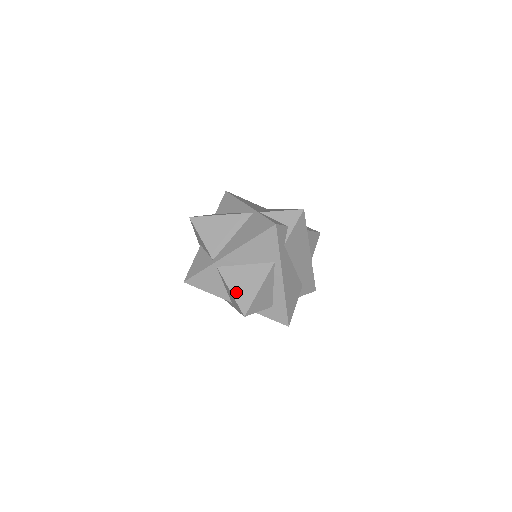
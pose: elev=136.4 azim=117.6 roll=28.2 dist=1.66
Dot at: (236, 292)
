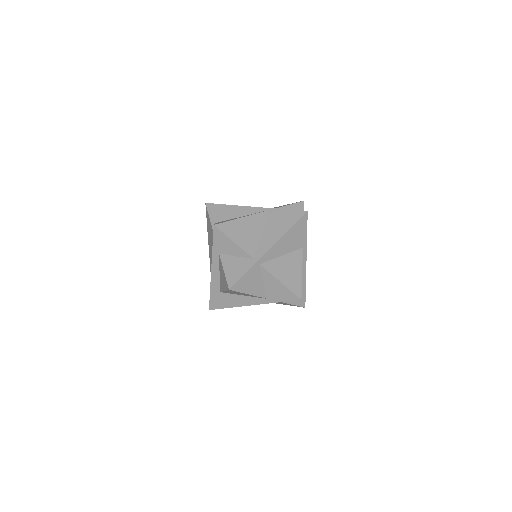
Dot at: (286, 281)
